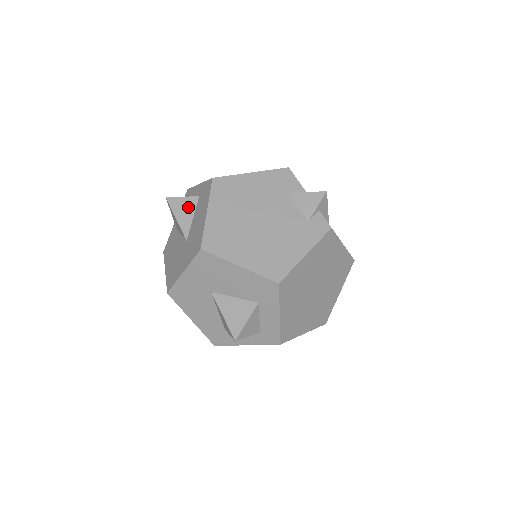
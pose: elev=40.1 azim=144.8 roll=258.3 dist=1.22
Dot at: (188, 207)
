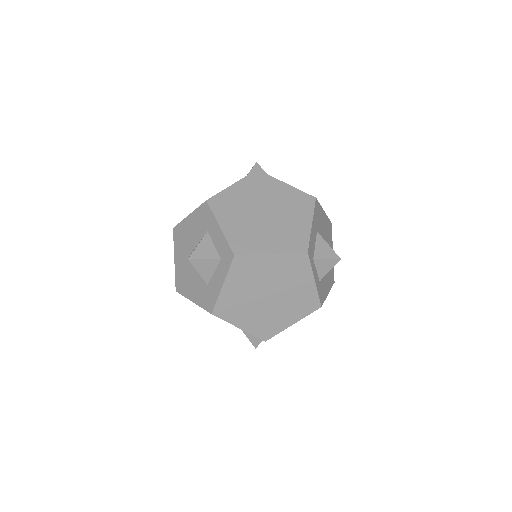
Dot at: occluded
